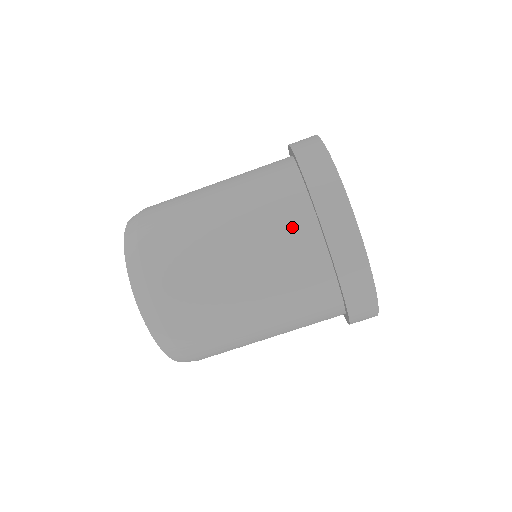
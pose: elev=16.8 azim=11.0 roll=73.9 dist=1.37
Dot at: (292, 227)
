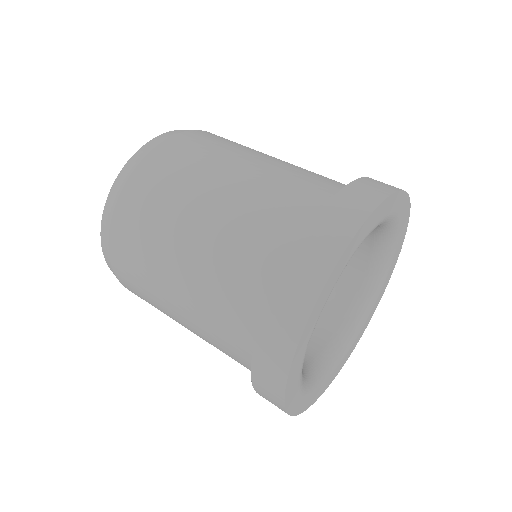
Dot at: (238, 318)
